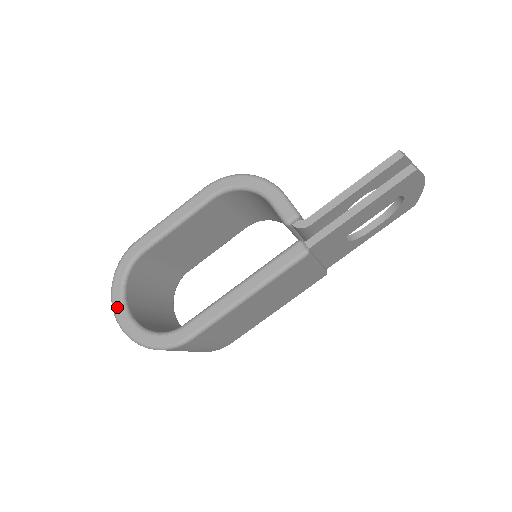
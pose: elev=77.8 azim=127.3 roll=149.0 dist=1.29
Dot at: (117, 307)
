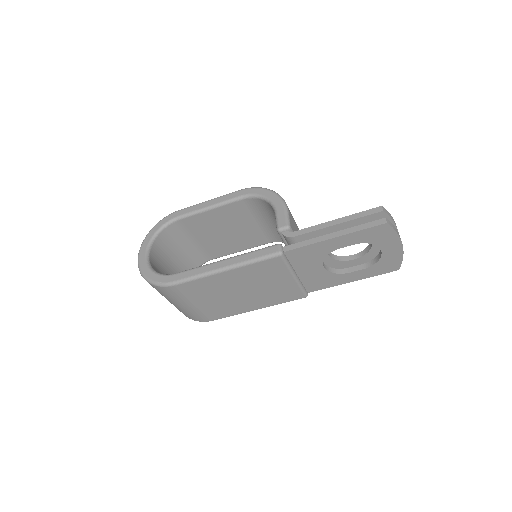
Dot at: (143, 247)
